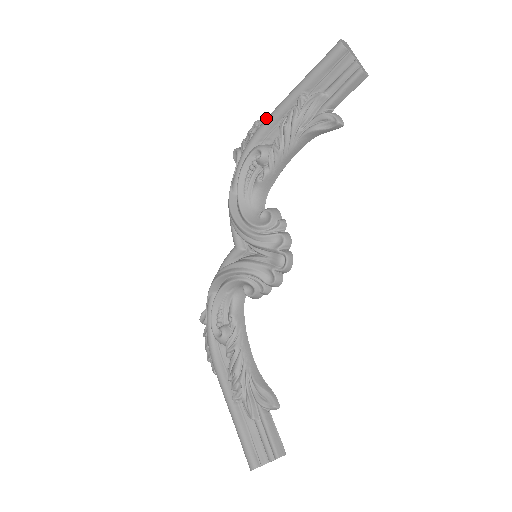
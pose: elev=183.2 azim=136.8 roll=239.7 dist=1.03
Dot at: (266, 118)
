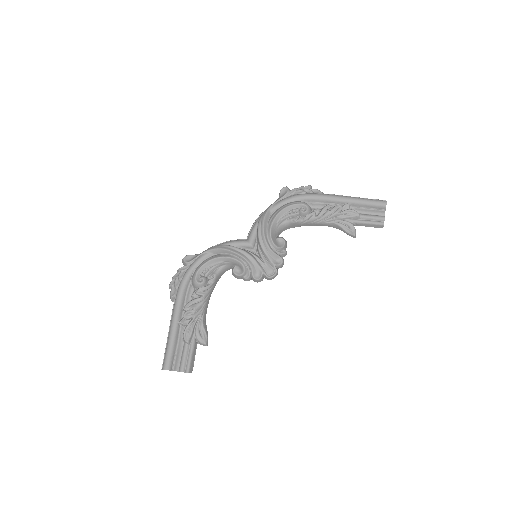
Dot at: (318, 191)
